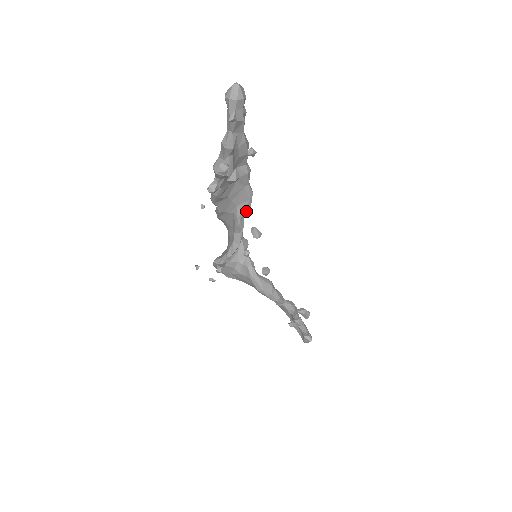
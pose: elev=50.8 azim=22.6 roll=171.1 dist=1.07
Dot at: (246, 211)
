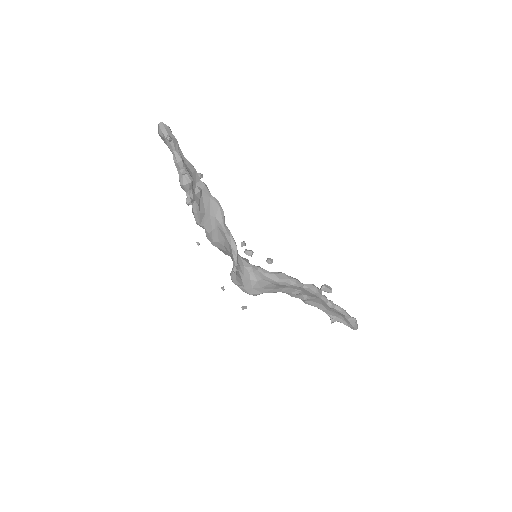
Dot at: (223, 216)
